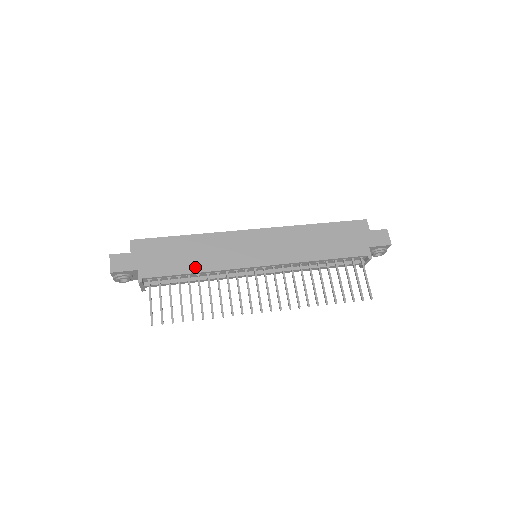
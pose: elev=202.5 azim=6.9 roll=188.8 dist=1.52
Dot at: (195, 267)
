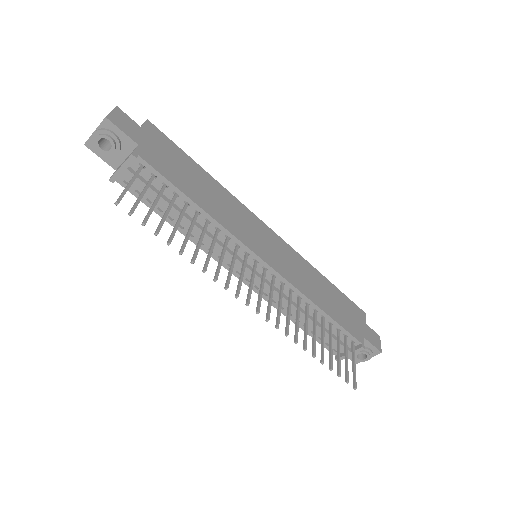
Dot at: (201, 201)
